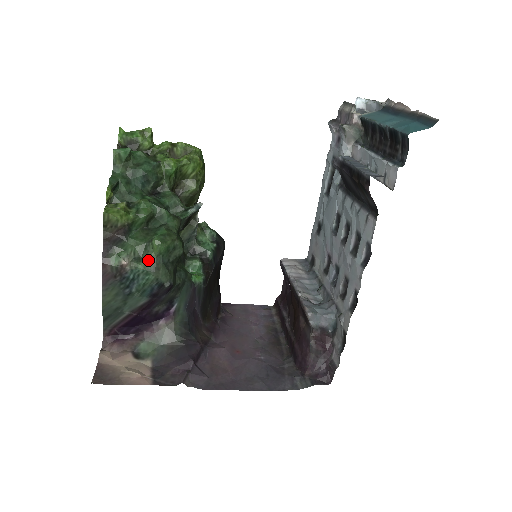
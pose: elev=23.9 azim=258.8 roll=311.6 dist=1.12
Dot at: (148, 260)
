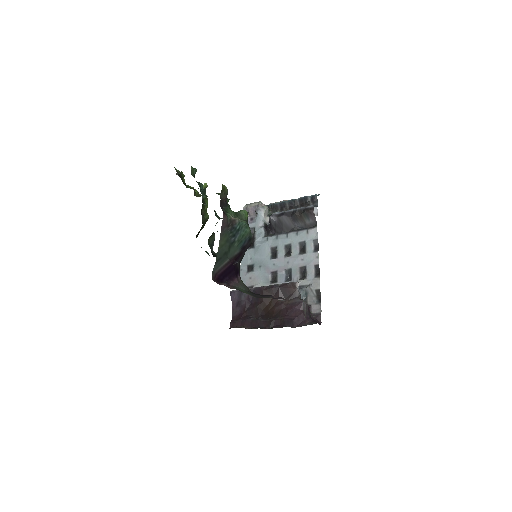
Dot at: (244, 220)
